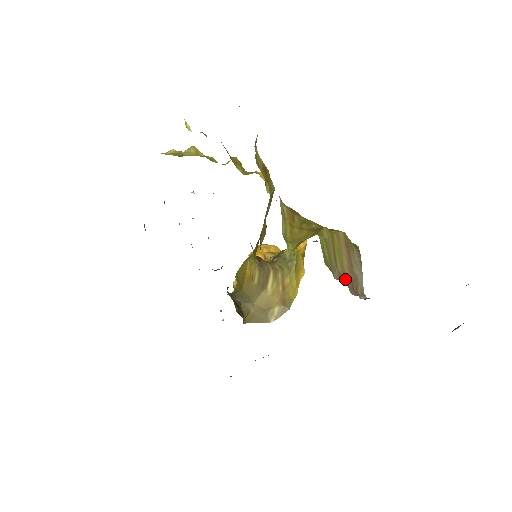
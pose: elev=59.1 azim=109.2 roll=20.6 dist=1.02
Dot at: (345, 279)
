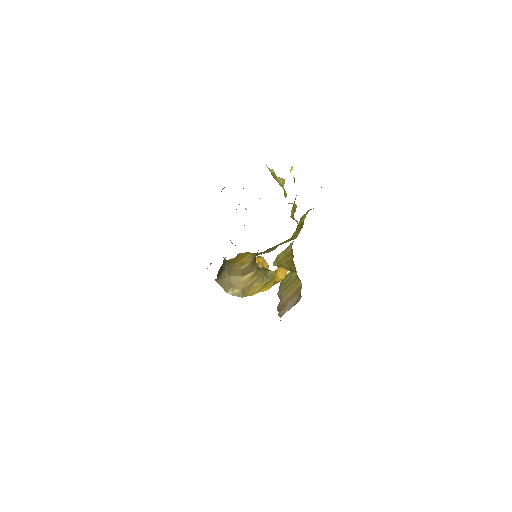
Dot at: (281, 300)
